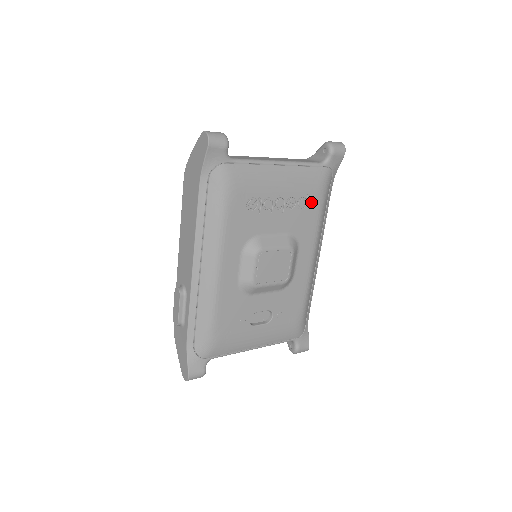
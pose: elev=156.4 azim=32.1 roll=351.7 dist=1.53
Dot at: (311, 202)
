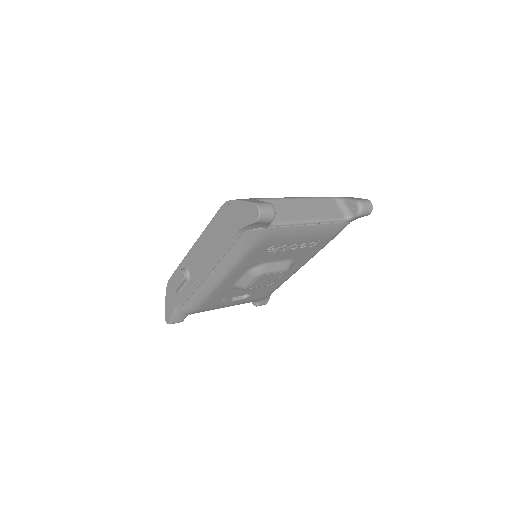
Dot at: (320, 243)
